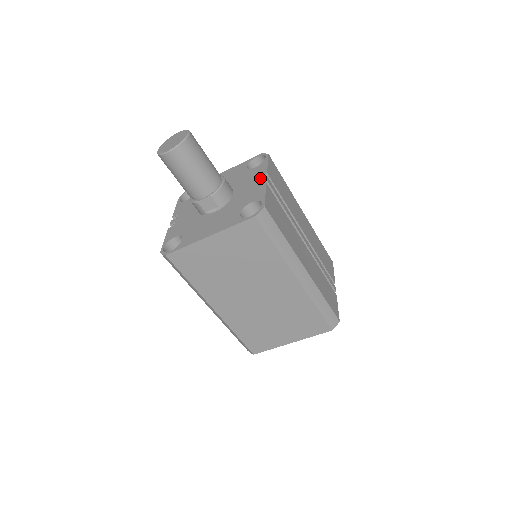
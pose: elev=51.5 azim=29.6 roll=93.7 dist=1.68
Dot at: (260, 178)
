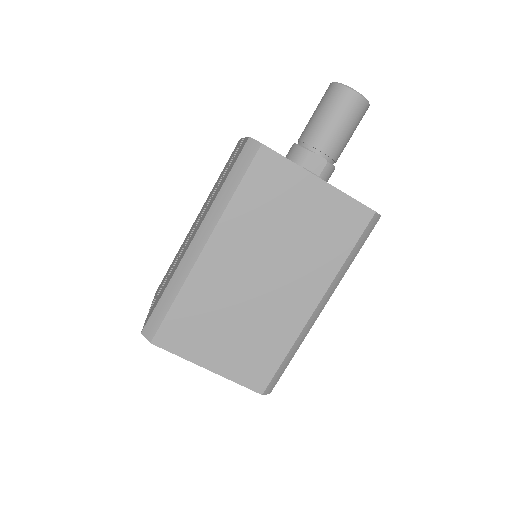
Dot at: occluded
